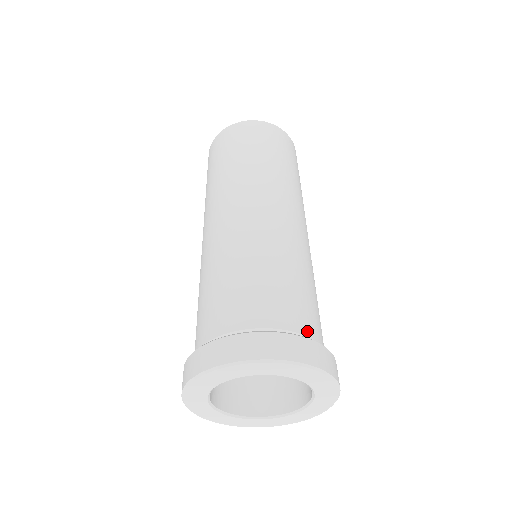
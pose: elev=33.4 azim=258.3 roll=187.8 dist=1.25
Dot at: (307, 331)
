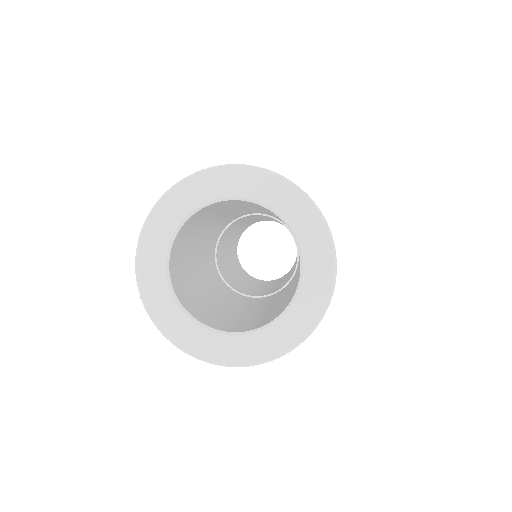
Dot at: occluded
